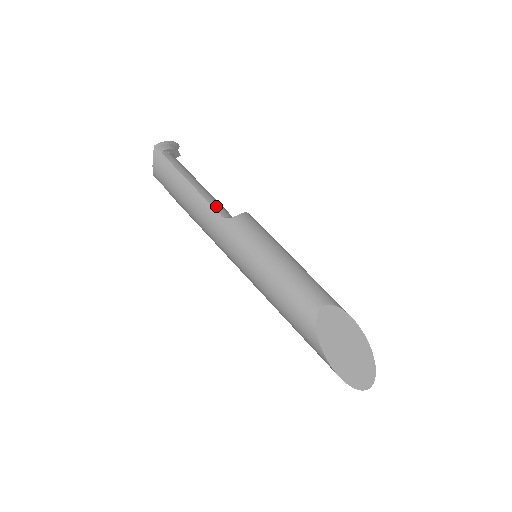
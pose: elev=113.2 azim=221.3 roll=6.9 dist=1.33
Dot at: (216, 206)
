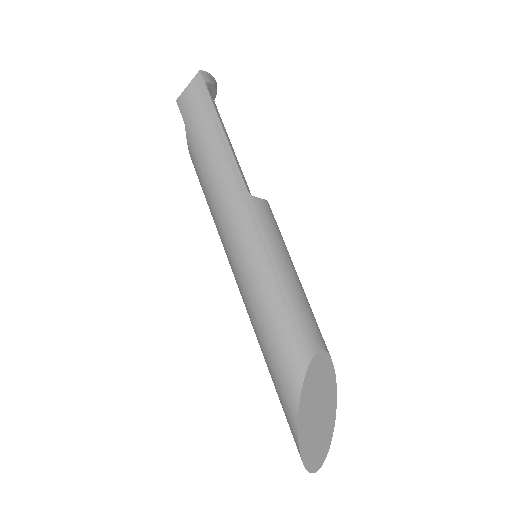
Dot at: (243, 175)
